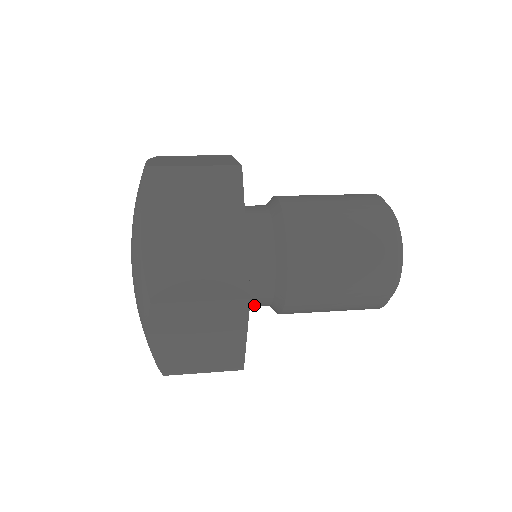
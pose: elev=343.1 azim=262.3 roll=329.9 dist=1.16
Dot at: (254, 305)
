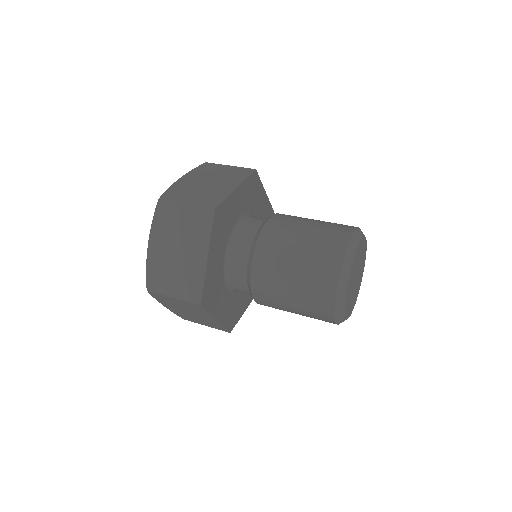
Dot at: (234, 274)
